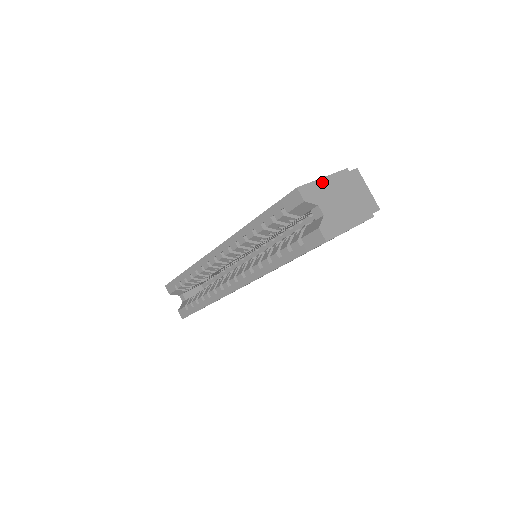
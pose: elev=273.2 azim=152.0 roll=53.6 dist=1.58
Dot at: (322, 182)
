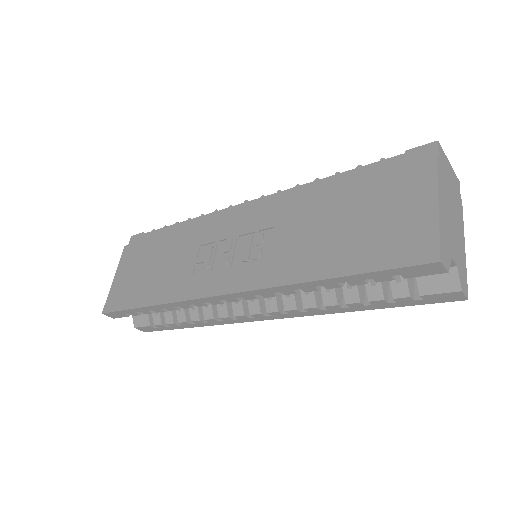
Dot at: (441, 215)
